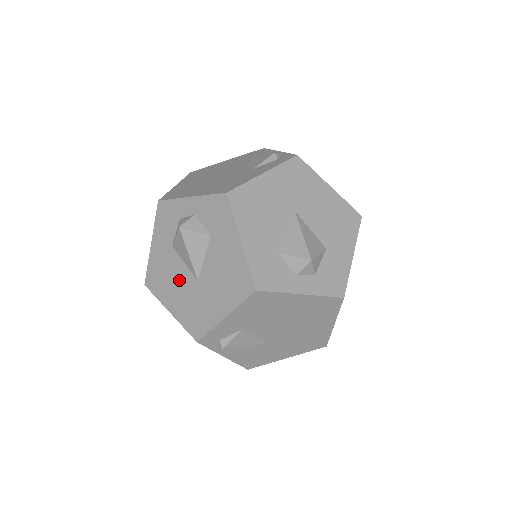
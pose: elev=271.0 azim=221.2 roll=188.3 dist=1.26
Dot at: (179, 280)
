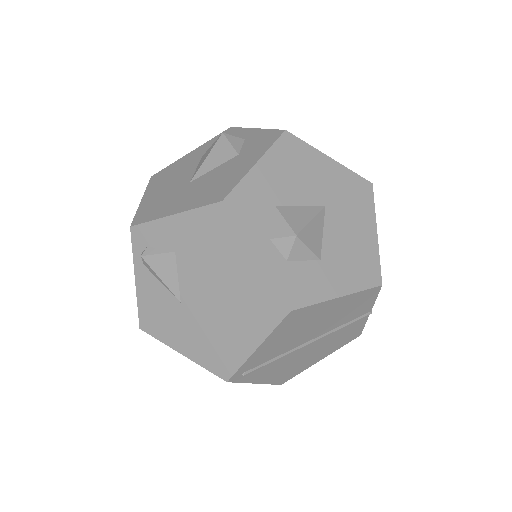
Dot at: (177, 179)
